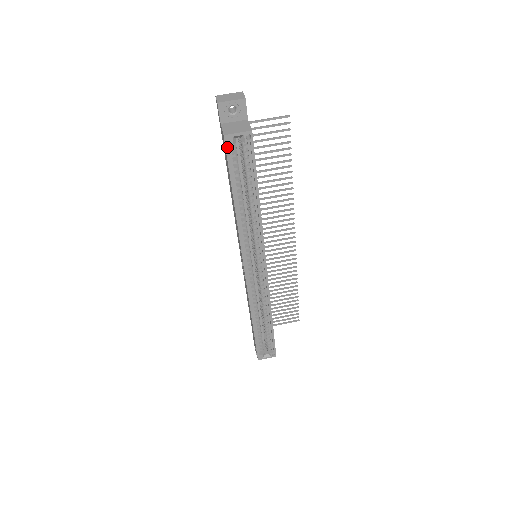
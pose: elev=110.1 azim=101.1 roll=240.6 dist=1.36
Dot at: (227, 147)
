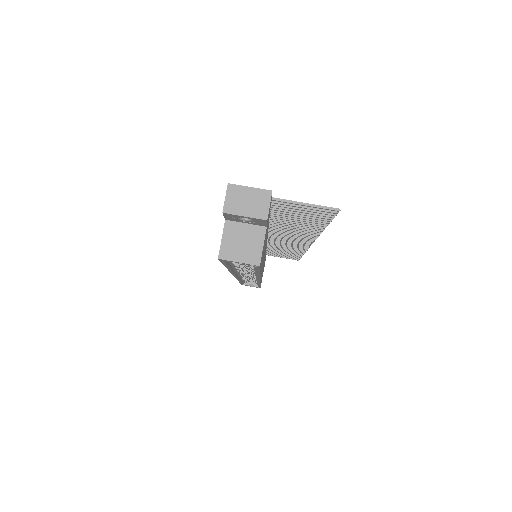
Dot at: (222, 261)
